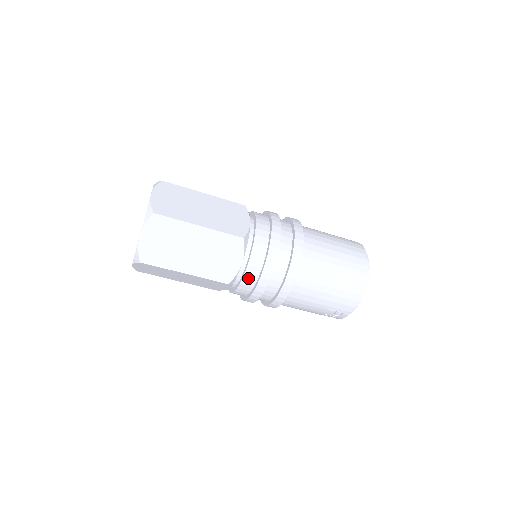
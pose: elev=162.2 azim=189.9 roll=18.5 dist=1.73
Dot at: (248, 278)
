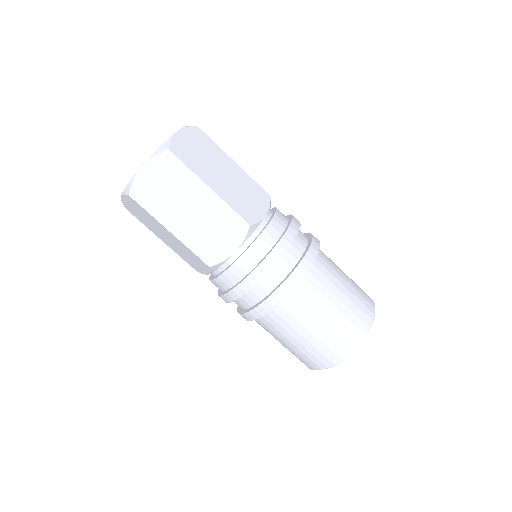
Dot at: occluded
